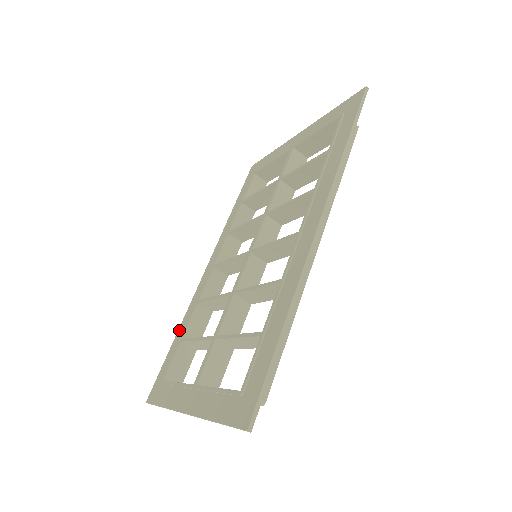
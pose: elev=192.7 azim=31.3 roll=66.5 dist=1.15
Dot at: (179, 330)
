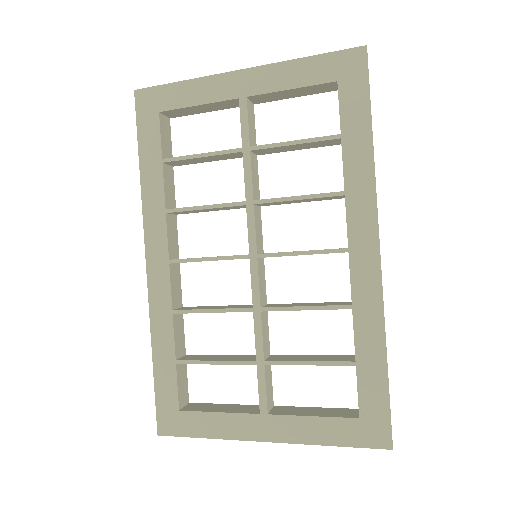
Dot at: (155, 348)
